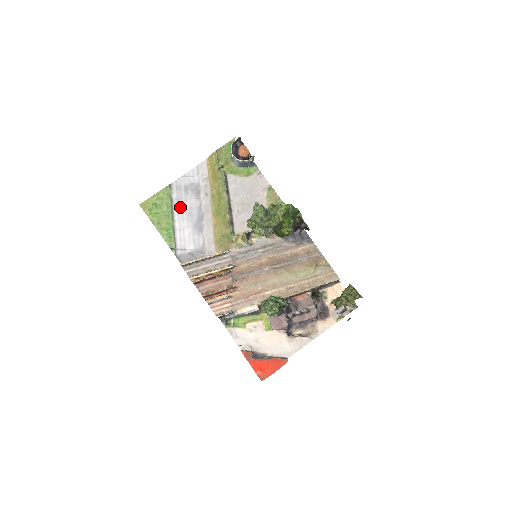
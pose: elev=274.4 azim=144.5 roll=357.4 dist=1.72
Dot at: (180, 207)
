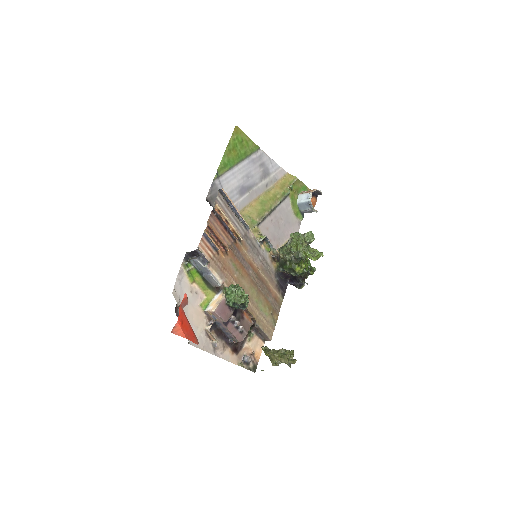
Dot at: (249, 165)
